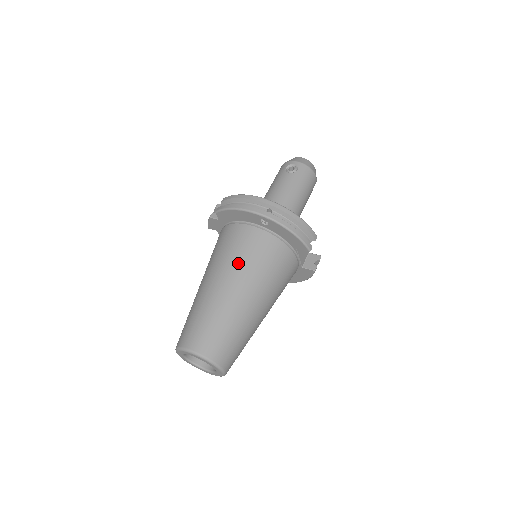
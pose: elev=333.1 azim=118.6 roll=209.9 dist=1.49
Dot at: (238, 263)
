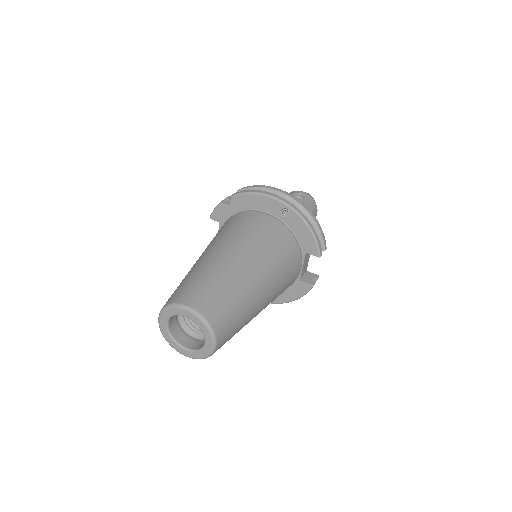
Dot at: (252, 241)
